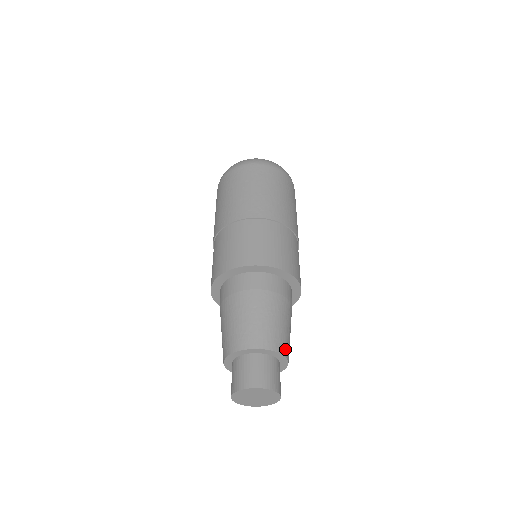
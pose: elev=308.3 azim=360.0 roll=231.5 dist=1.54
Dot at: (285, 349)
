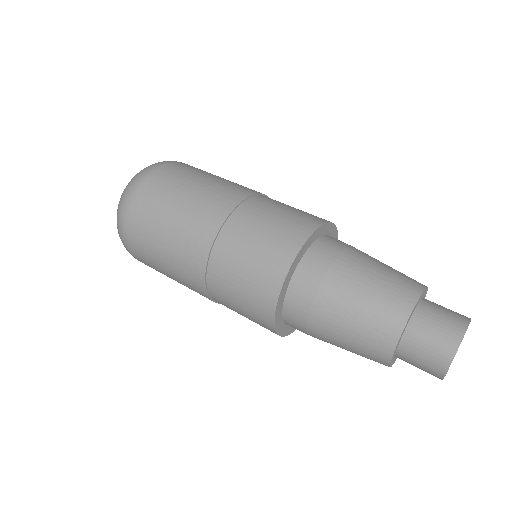
Dot at: occluded
